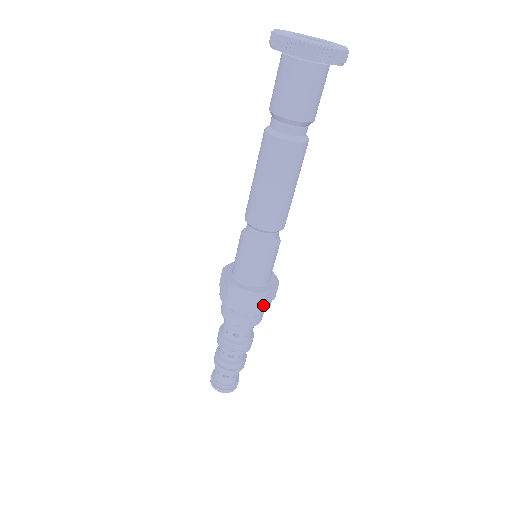
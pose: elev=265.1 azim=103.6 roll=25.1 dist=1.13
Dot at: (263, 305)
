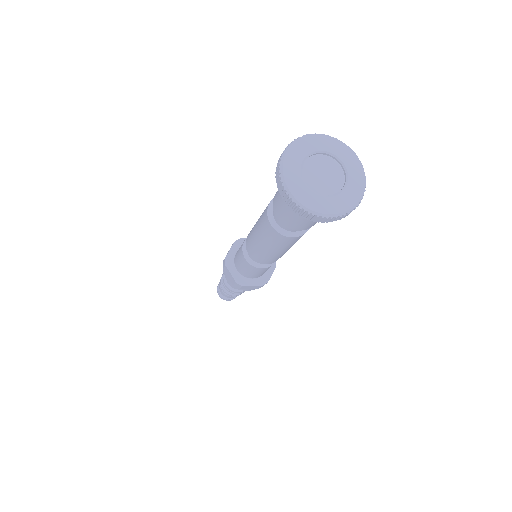
Dot at: (240, 288)
